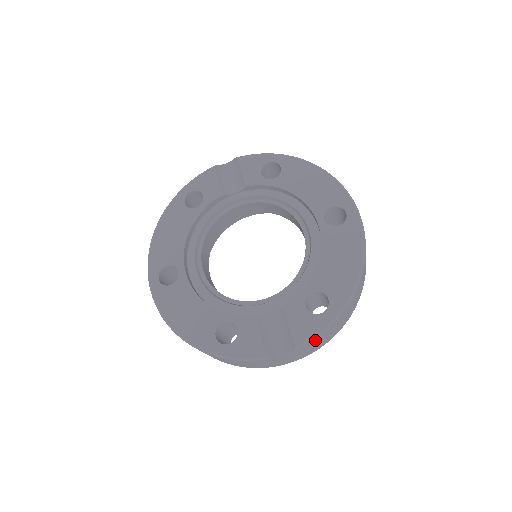
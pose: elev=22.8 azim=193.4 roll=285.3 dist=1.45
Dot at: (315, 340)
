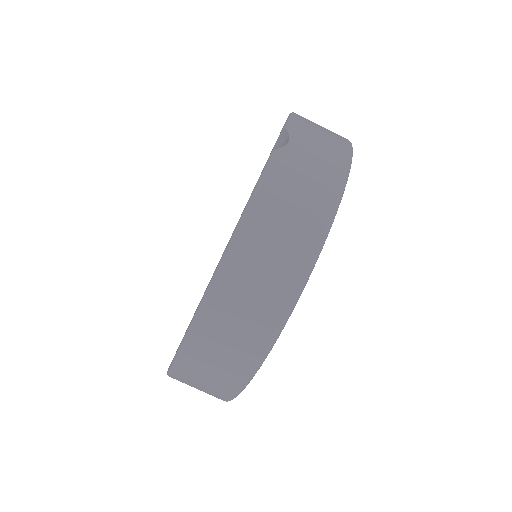
Dot at: (300, 123)
